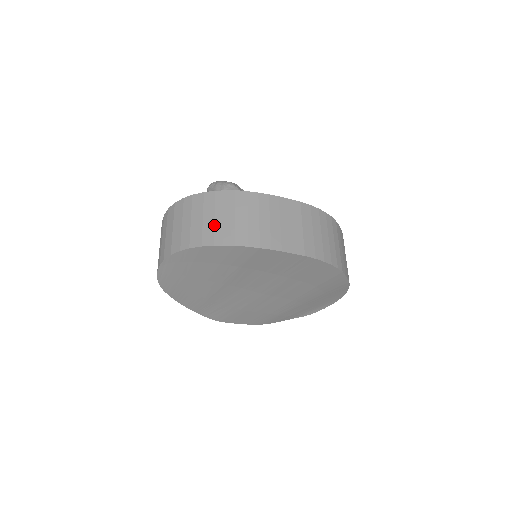
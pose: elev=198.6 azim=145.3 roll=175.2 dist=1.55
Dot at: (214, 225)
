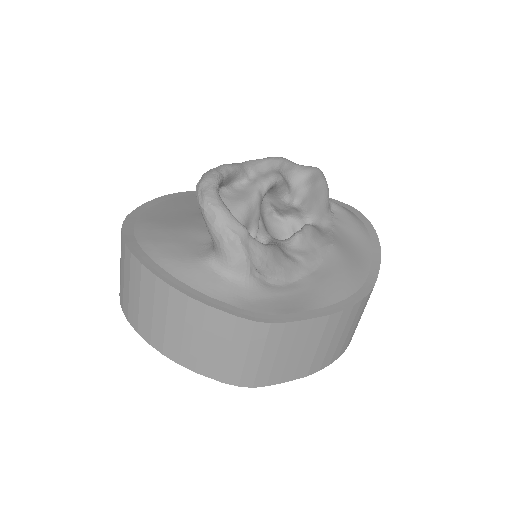
Dot at: (198, 350)
